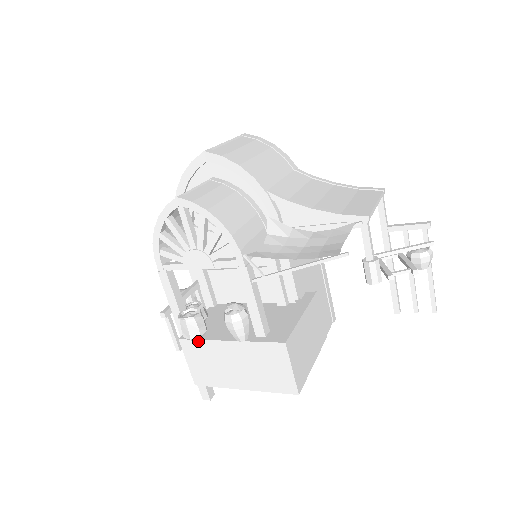
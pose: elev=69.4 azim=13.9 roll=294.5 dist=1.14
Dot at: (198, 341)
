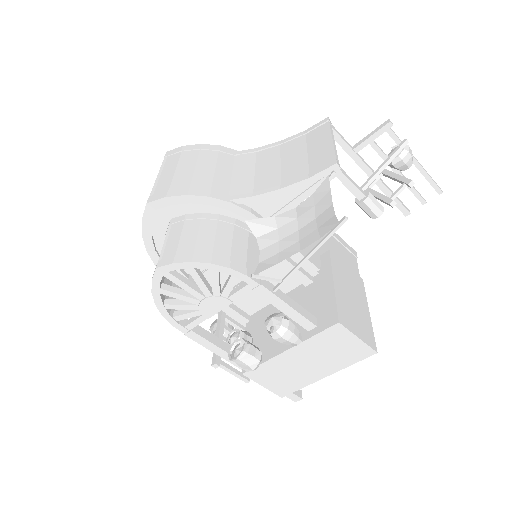
Dot at: (260, 366)
